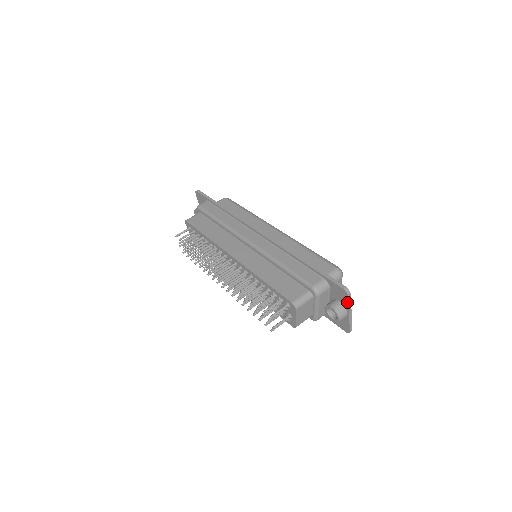
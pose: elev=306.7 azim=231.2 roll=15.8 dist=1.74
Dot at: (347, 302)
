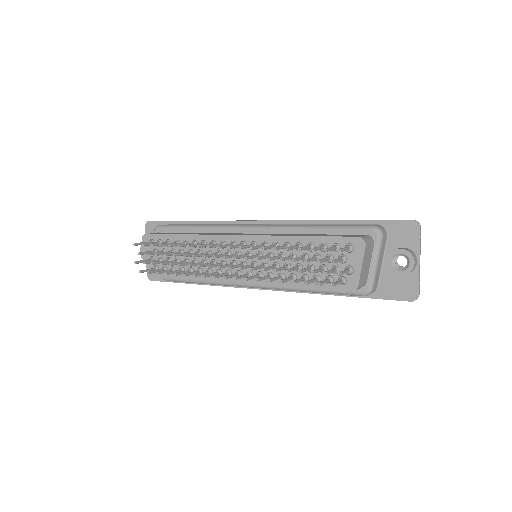
Dot at: (418, 239)
